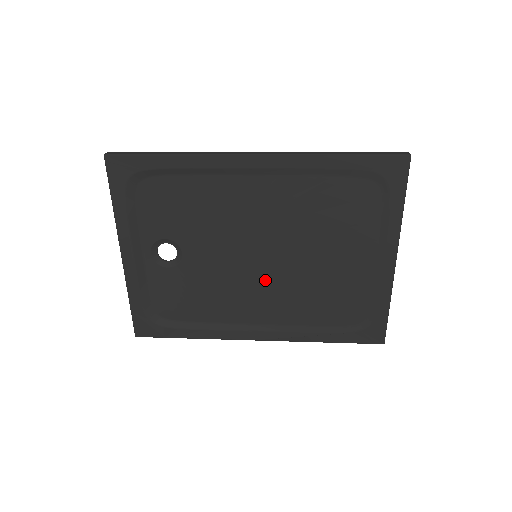
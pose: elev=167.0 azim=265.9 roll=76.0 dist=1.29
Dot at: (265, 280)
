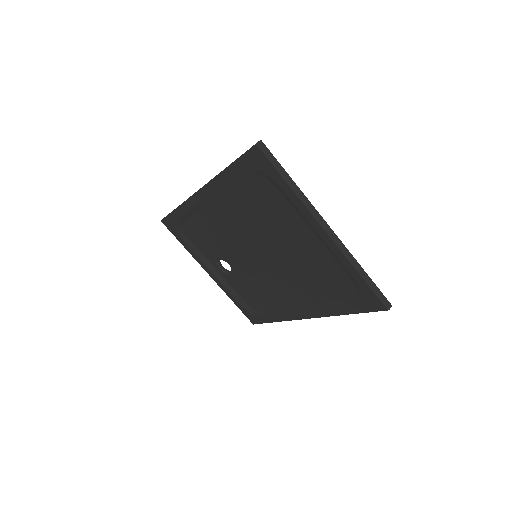
Dot at: (274, 272)
